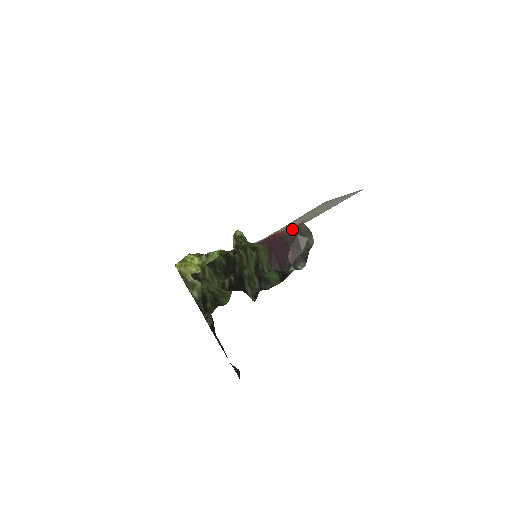
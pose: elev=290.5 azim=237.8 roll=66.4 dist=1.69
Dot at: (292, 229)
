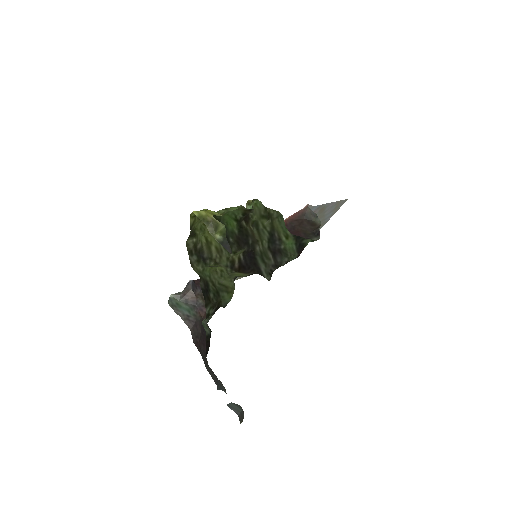
Dot at: (297, 215)
